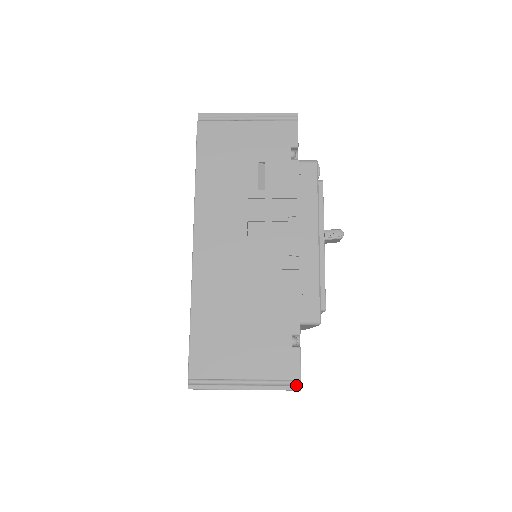
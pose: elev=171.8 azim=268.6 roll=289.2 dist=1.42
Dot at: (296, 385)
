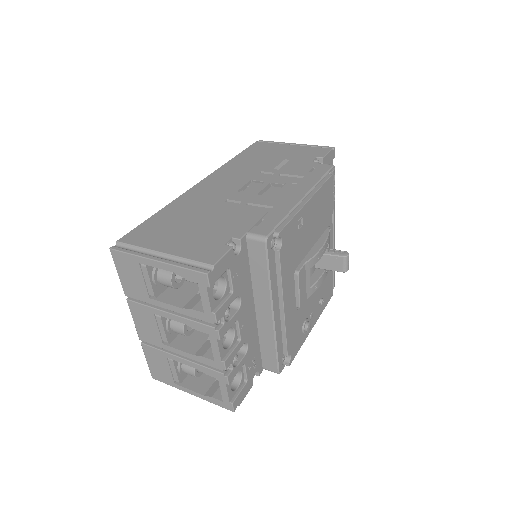
Dot at: (206, 270)
